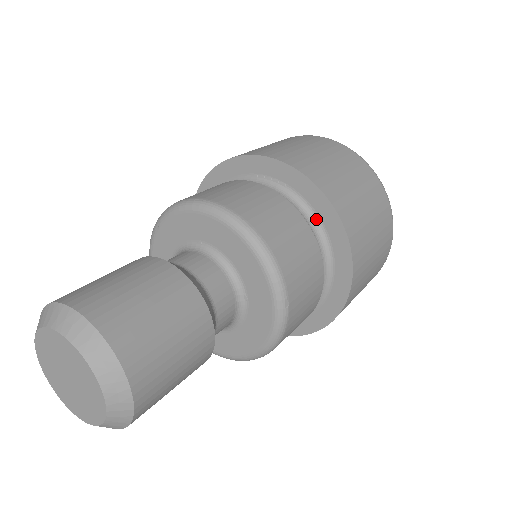
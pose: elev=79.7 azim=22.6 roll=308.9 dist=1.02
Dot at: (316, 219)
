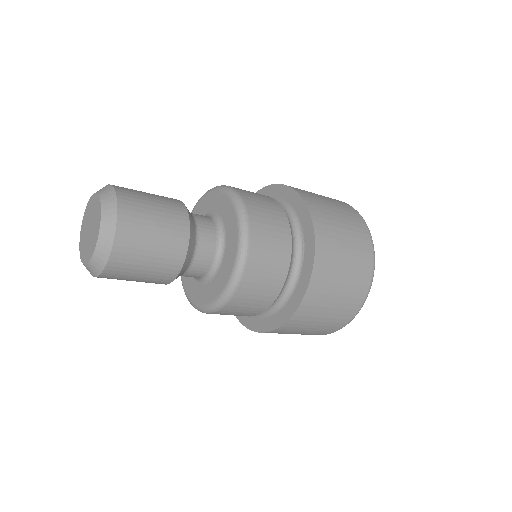
Dot at: (292, 291)
